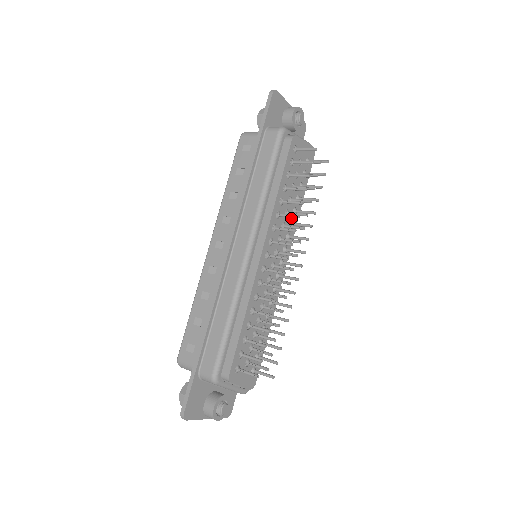
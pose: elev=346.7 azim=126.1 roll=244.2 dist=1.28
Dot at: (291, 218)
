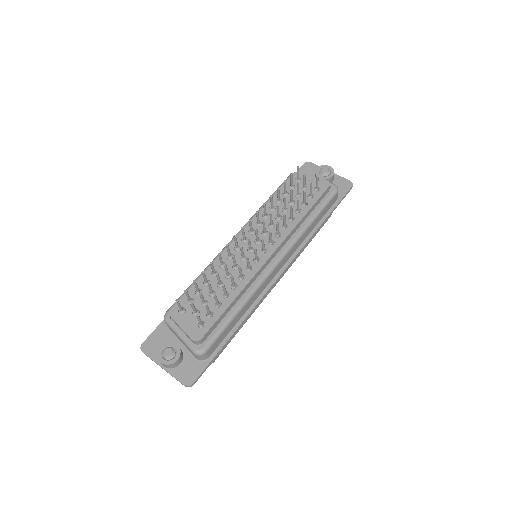
Dot at: occluded
